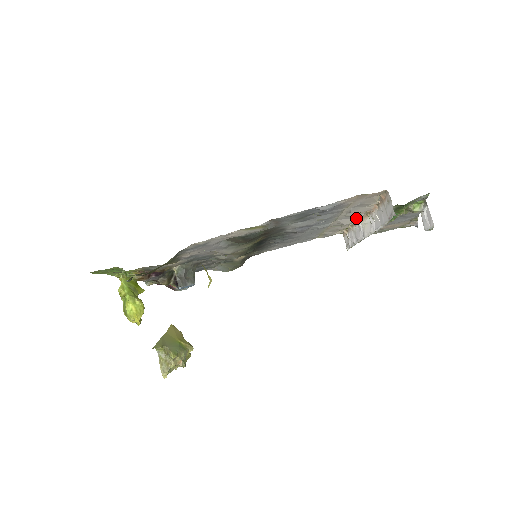
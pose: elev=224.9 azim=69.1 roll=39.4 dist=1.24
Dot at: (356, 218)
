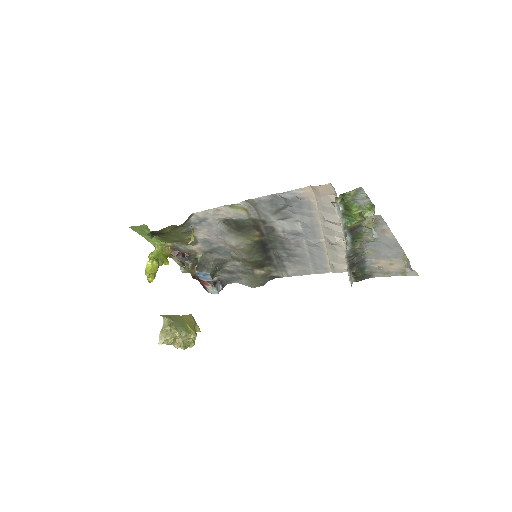
Dot at: (342, 238)
